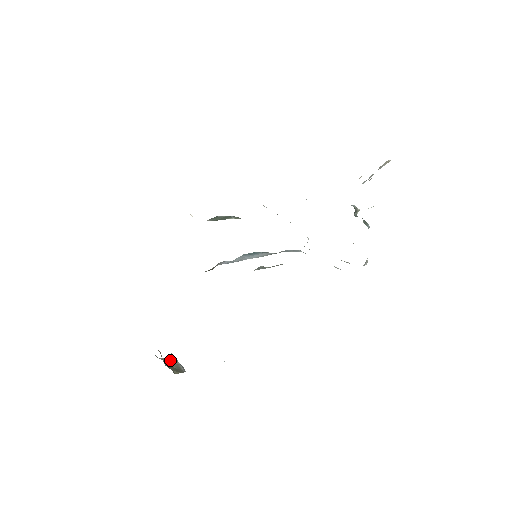
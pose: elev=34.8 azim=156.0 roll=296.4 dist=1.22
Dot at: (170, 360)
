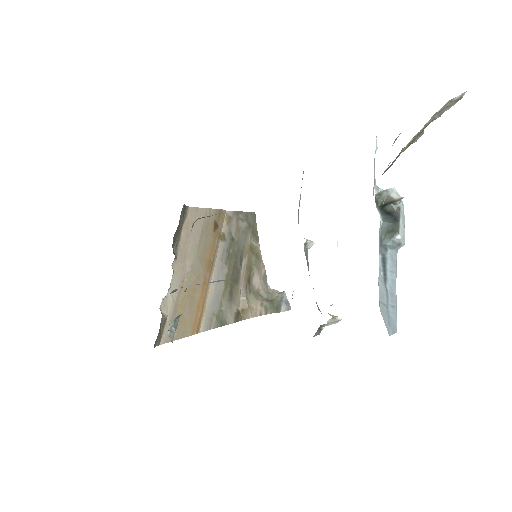
Dot at: (278, 294)
